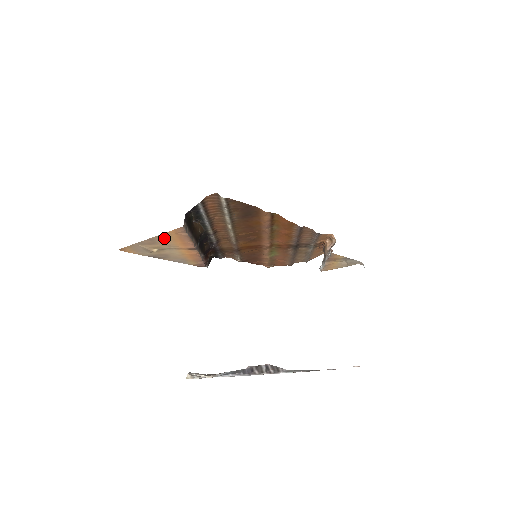
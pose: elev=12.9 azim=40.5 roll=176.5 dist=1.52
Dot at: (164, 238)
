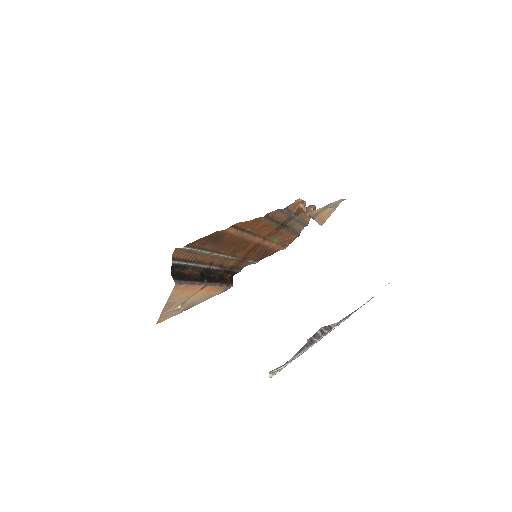
Dot at: (174, 297)
